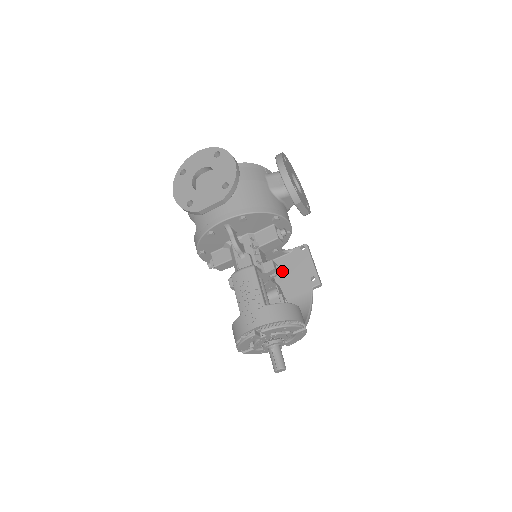
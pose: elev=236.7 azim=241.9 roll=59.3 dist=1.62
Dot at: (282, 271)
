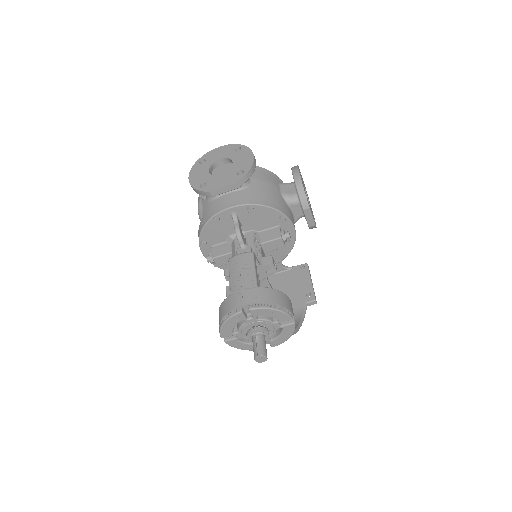
Dot at: (278, 285)
